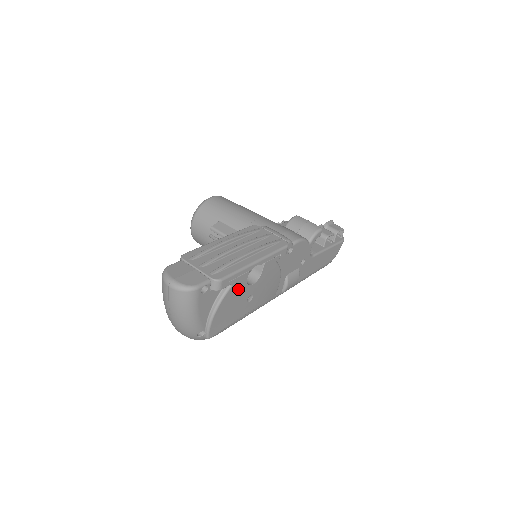
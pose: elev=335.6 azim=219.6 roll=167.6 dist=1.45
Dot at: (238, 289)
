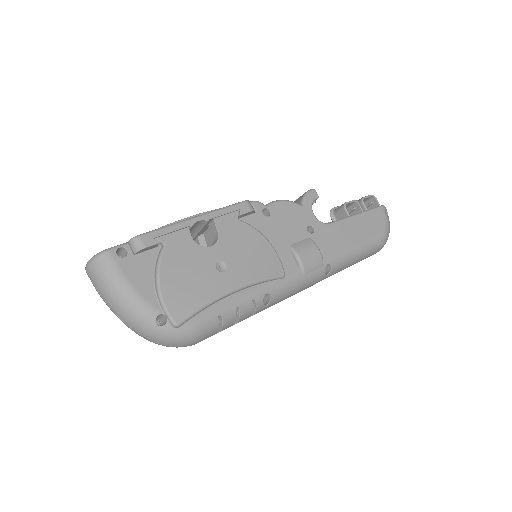
Dot at: (183, 251)
